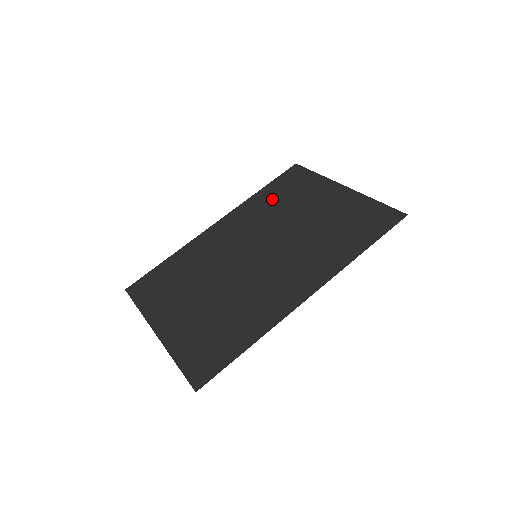
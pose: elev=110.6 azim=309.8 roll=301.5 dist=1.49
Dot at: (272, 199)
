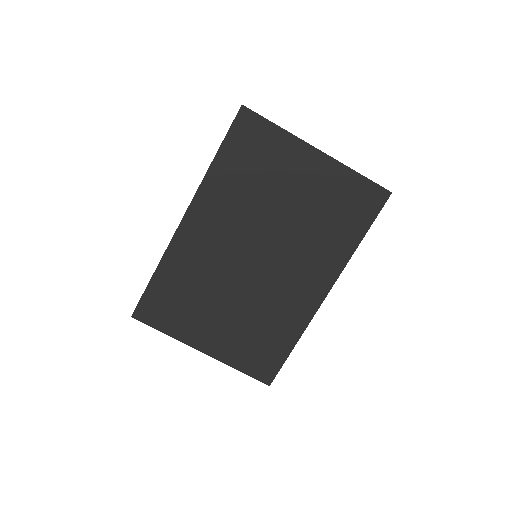
Dot at: (238, 175)
